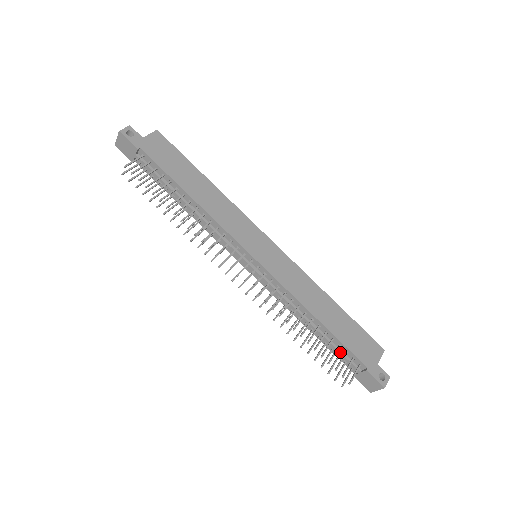
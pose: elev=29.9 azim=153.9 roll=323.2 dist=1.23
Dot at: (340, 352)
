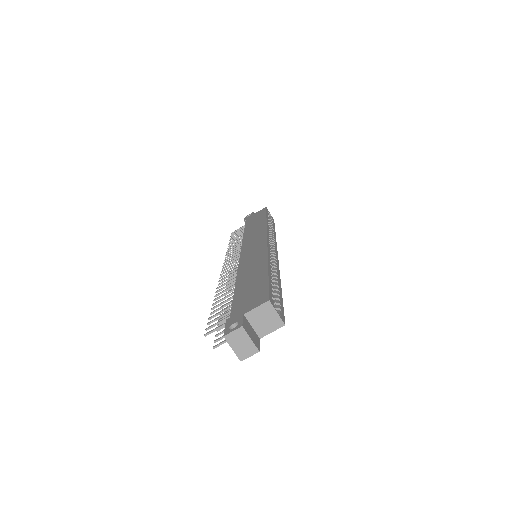
Dot at: occluded
